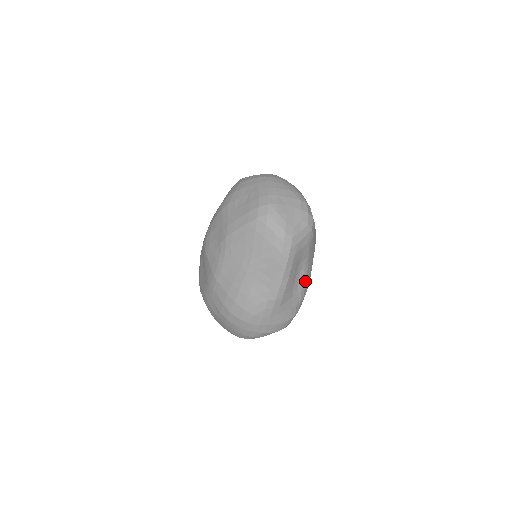
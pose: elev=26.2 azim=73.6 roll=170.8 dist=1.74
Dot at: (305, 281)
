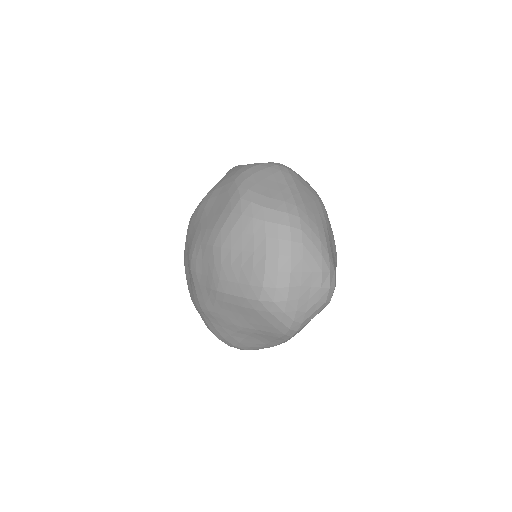
Dot at: occluded
